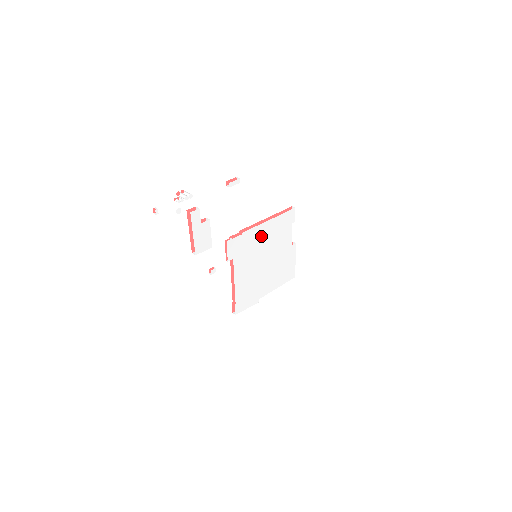
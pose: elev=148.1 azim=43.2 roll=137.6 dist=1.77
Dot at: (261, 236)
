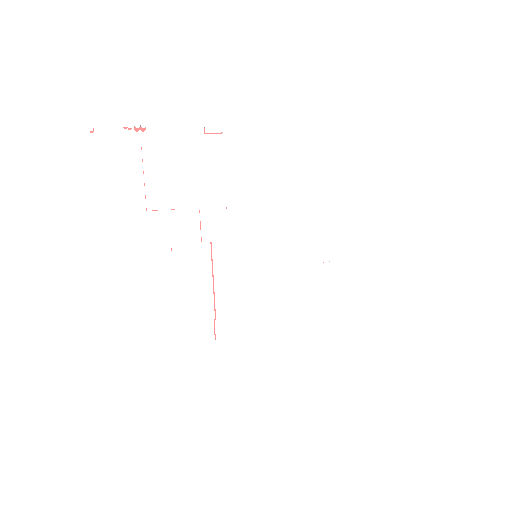
Dot at: (263, 225)
